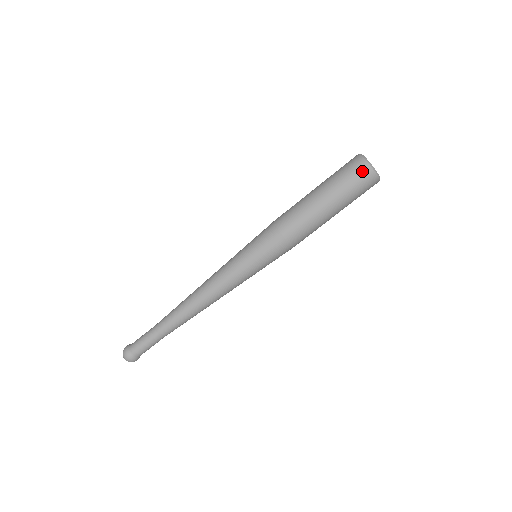
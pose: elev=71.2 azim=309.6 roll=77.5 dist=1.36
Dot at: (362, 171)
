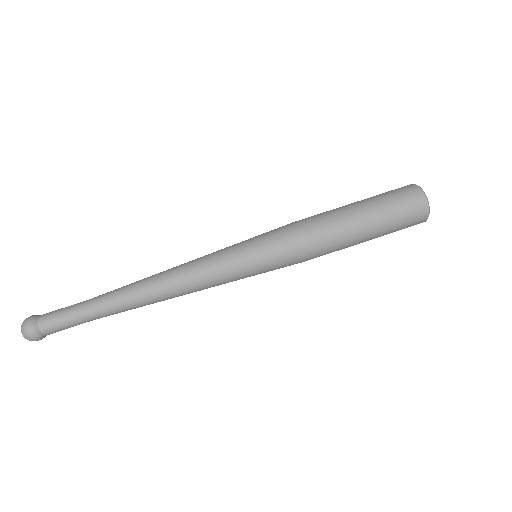
Dot at: (410, 191)
